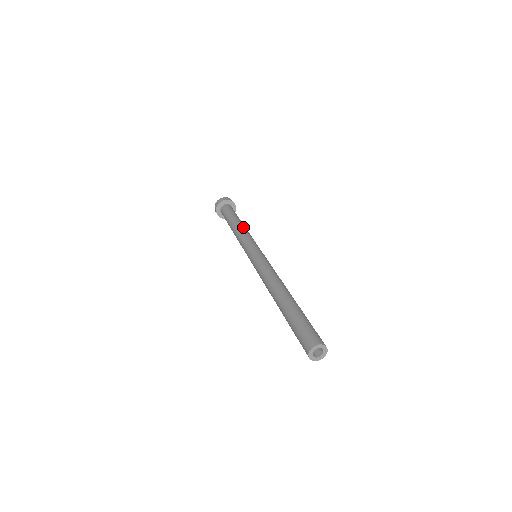
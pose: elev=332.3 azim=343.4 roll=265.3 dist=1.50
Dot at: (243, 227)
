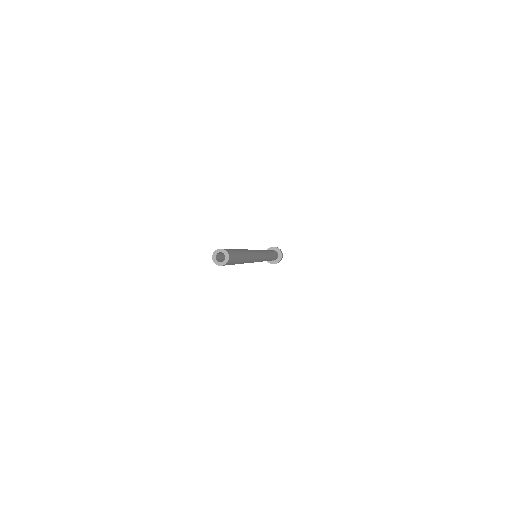
Dot at: occluded
